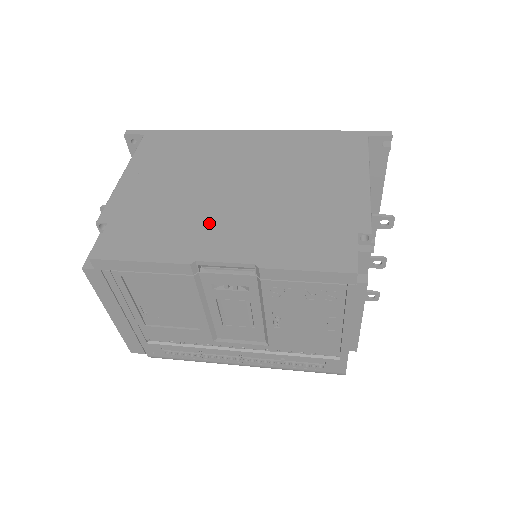
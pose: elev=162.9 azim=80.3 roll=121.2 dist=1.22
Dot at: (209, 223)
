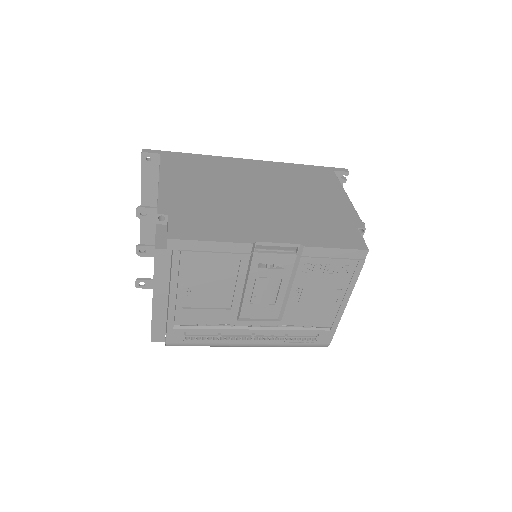
Dot at: (252, 218)
